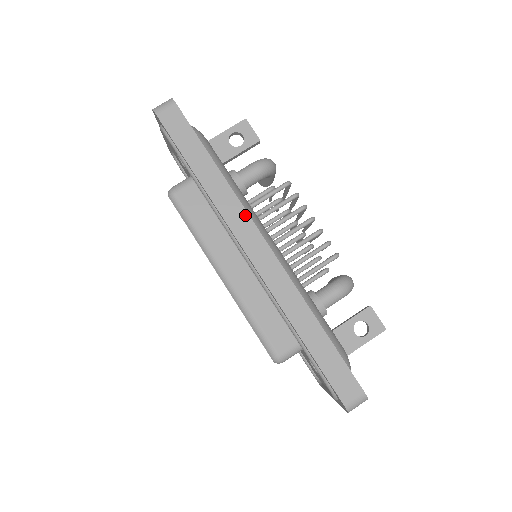
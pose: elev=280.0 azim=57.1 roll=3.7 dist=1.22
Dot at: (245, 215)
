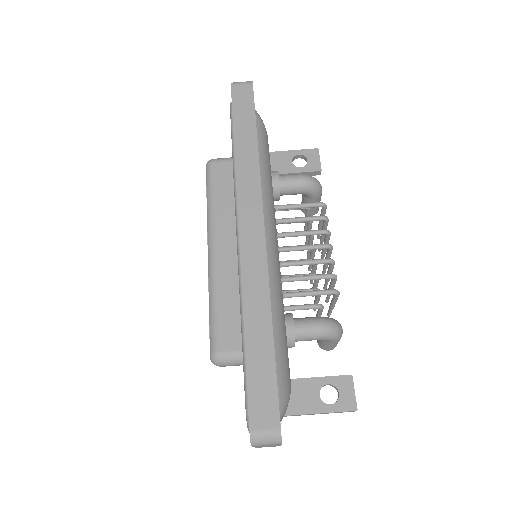
Dot at: (258, 193)
